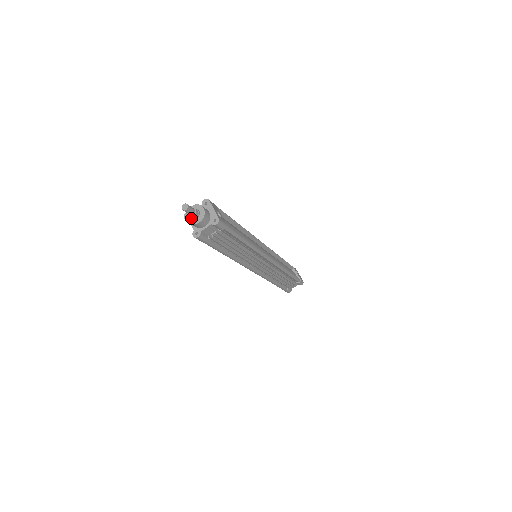
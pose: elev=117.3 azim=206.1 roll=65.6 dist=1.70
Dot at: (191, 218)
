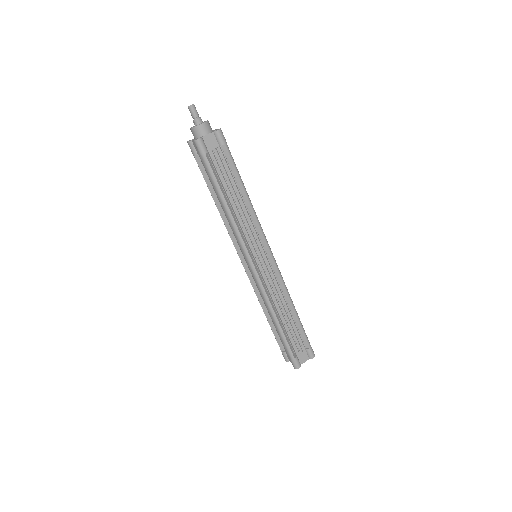
Dot at: (195, 126)
